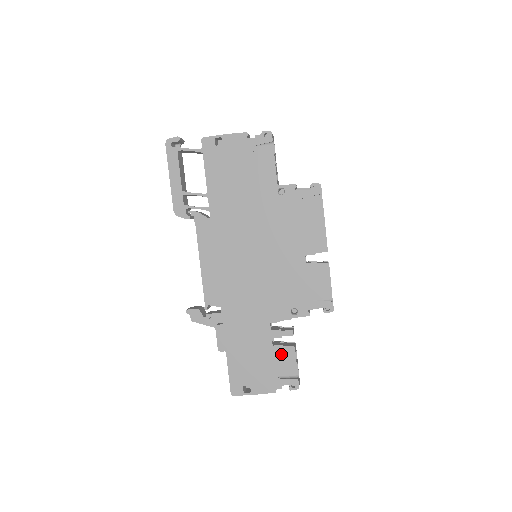
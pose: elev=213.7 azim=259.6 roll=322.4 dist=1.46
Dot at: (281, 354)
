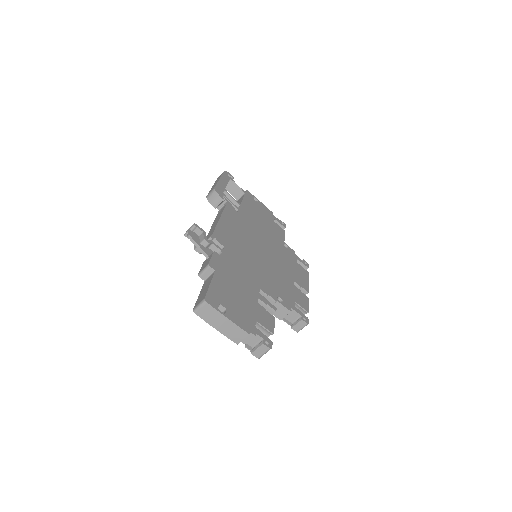
Dot at: (263, 313)
